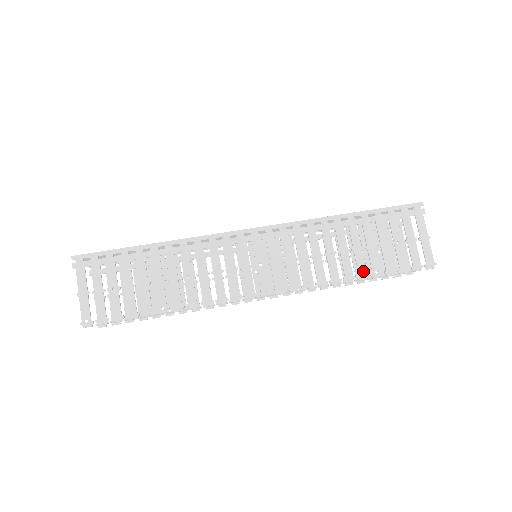
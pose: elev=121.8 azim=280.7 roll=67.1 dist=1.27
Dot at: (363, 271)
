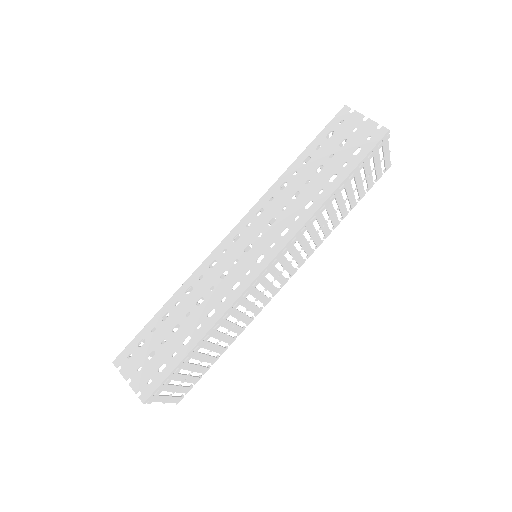
Dot at: (346, 214)
